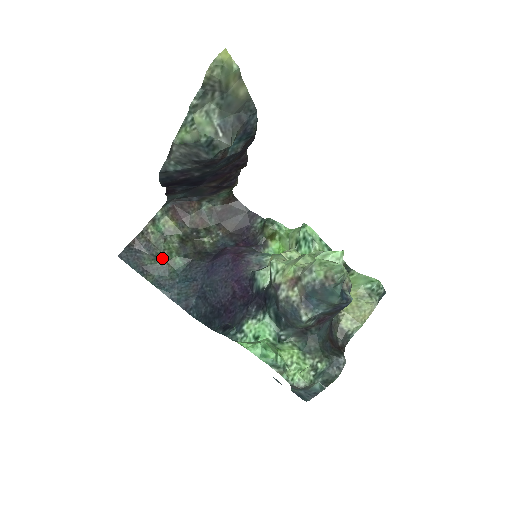
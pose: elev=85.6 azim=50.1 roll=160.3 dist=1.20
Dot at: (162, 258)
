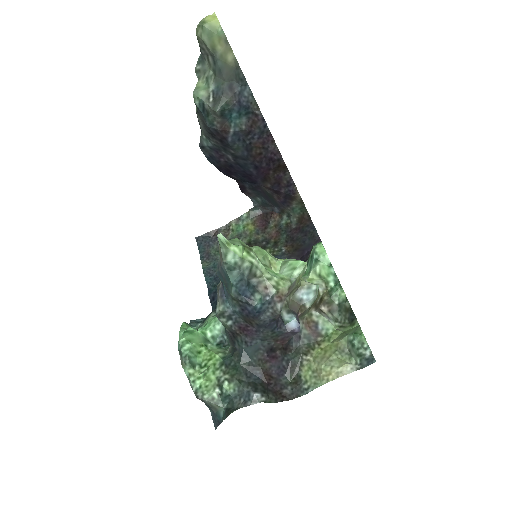
Dot at: occluded
